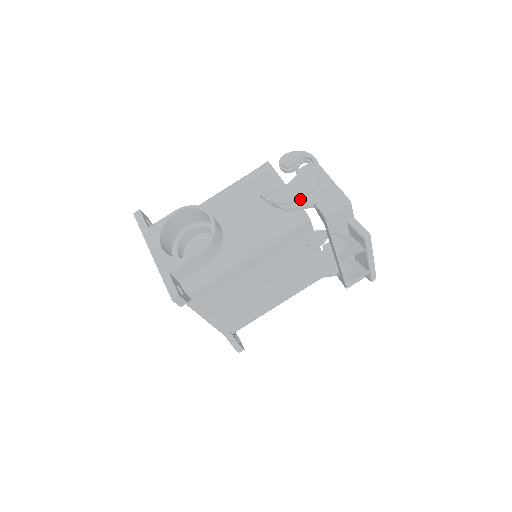
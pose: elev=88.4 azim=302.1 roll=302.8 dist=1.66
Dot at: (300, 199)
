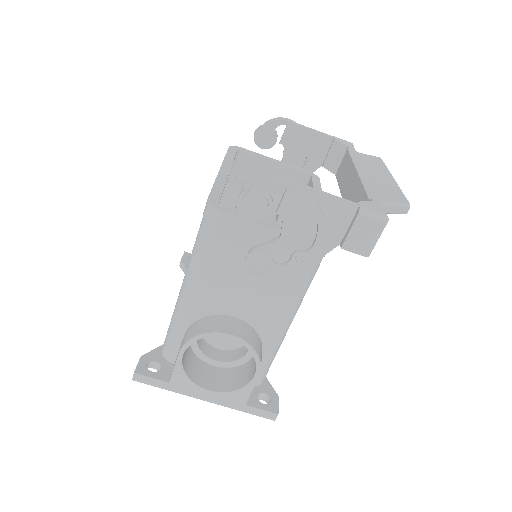
Dot at: (317, 249)
